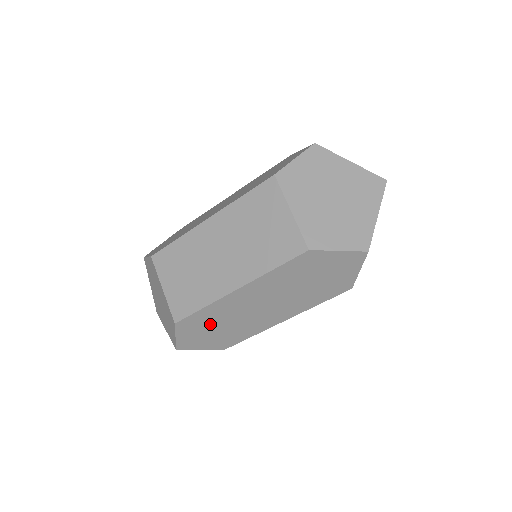
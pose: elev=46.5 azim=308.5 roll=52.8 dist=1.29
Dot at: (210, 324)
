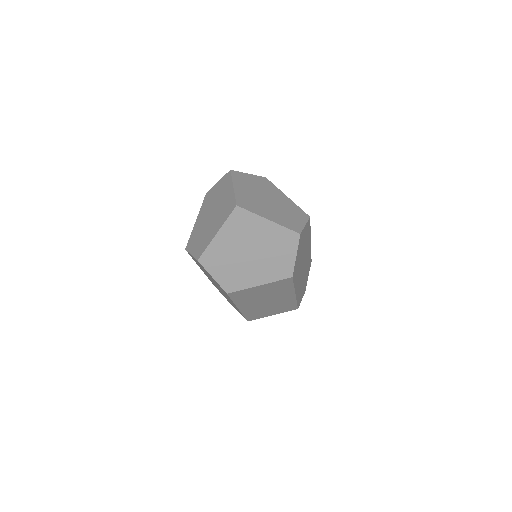
Dot at: occluded
